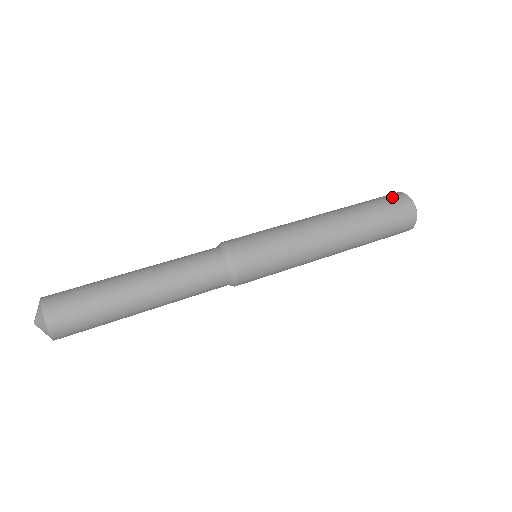
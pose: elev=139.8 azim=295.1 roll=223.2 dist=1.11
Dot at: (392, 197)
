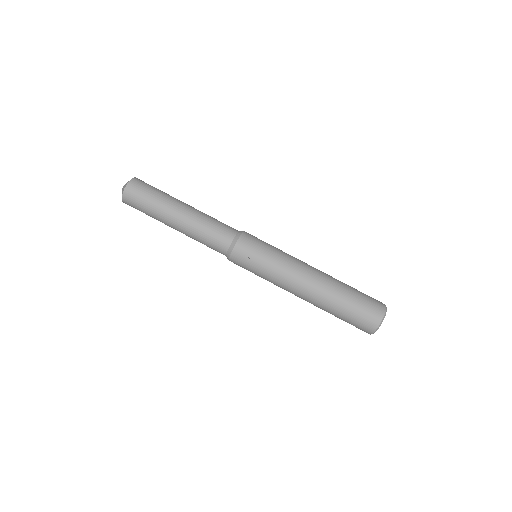
Dot at: (362, 325)
